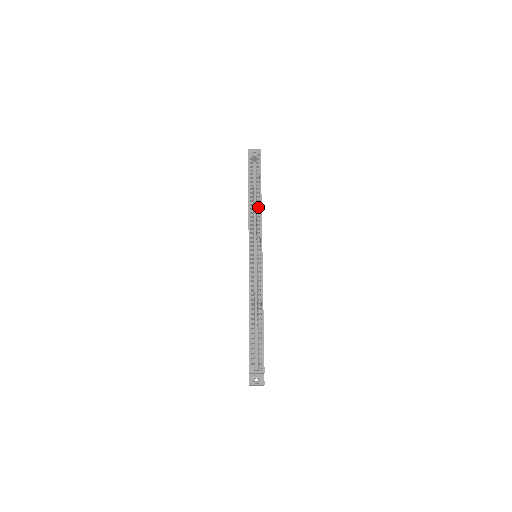
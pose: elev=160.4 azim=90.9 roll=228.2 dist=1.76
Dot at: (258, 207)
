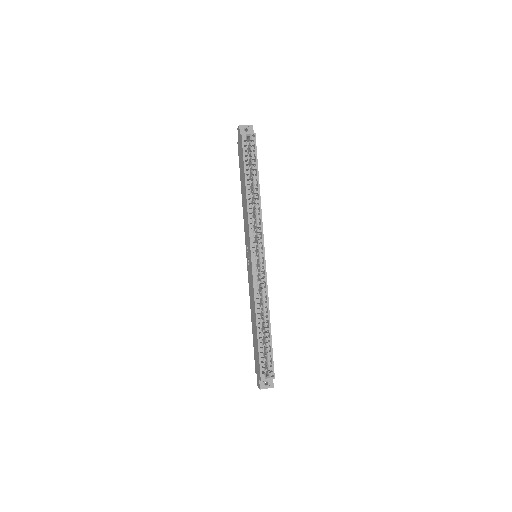
Dot at: (257, 202)
